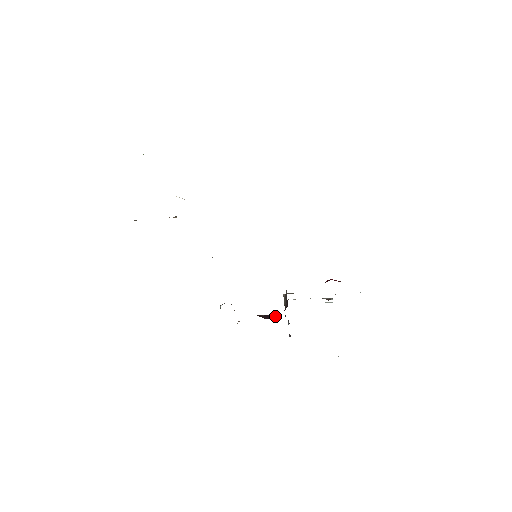
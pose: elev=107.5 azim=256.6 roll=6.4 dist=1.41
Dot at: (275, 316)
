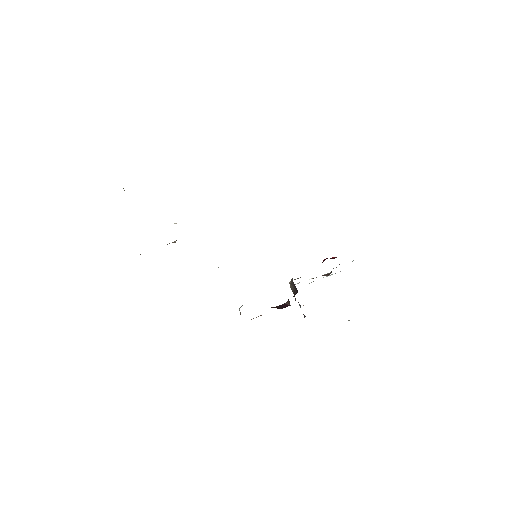
Dot at: (289, 304)
